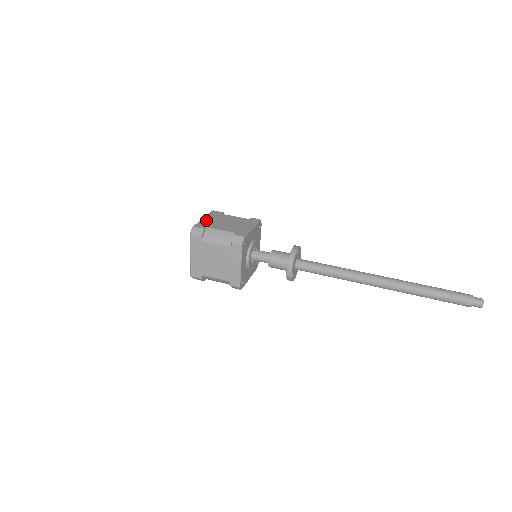
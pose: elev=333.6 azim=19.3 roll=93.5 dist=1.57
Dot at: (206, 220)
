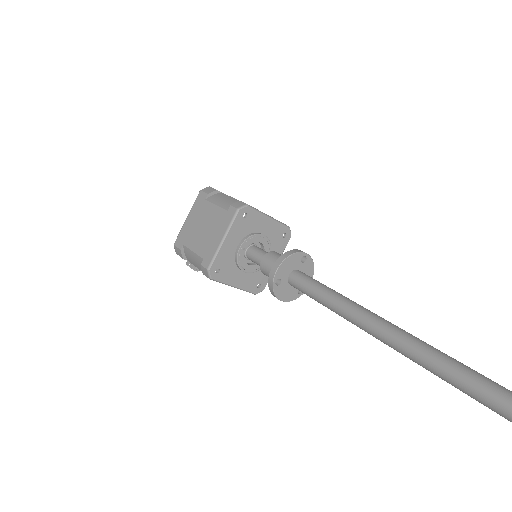
Dot at: occluded
